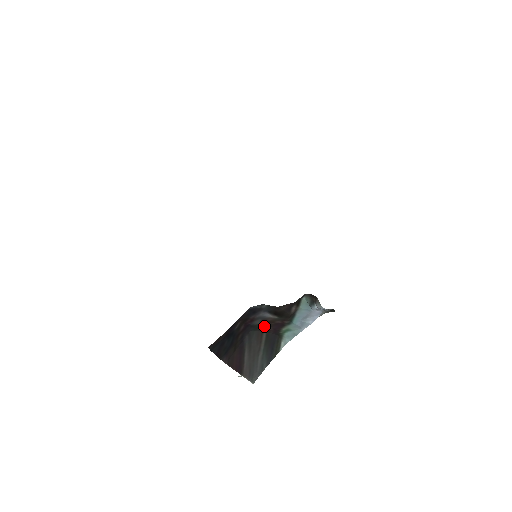
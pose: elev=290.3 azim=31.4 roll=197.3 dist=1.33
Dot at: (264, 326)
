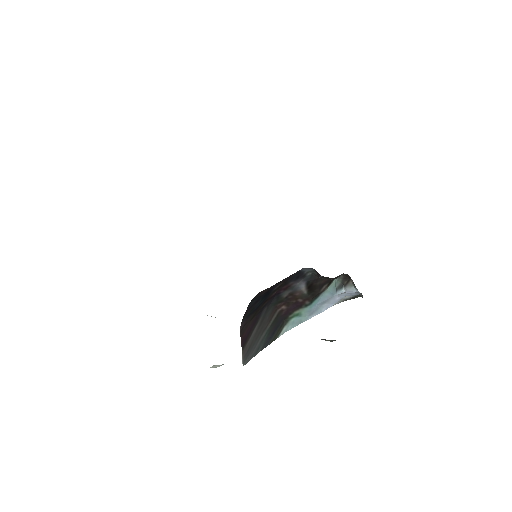
Dot at: (282, 303)
